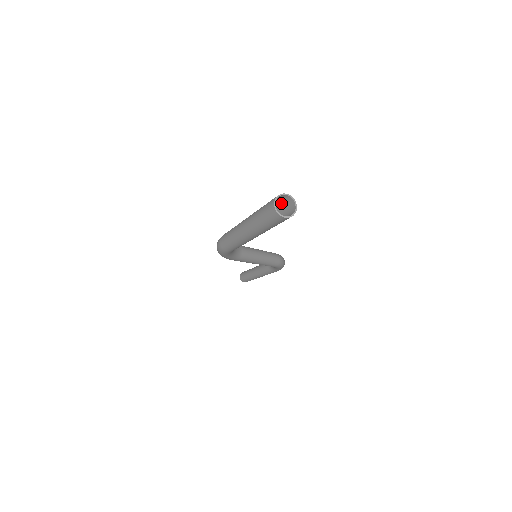
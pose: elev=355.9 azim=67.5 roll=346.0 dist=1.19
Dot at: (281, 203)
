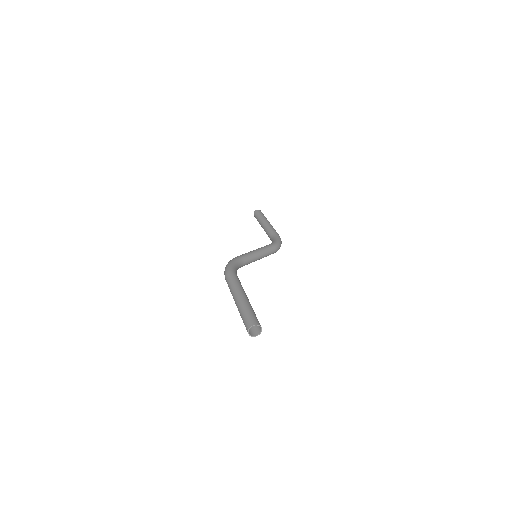
Dot at: (256, 319)
